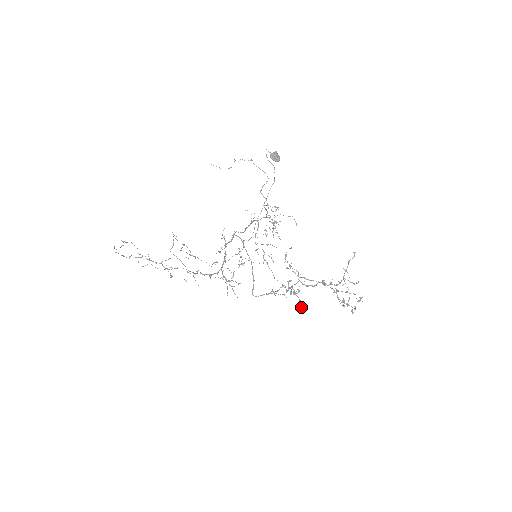
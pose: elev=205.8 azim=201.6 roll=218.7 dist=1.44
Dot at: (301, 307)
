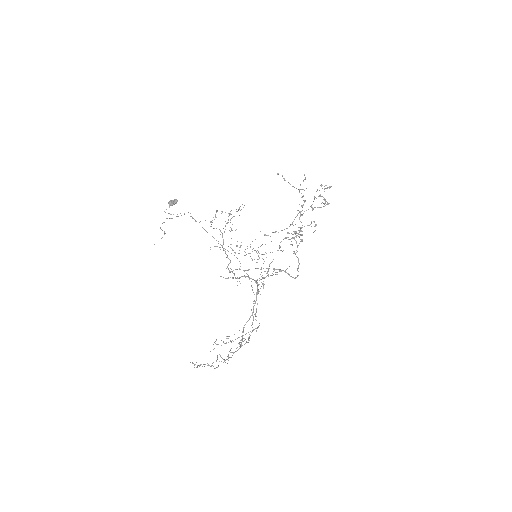
Dot at: occluded
